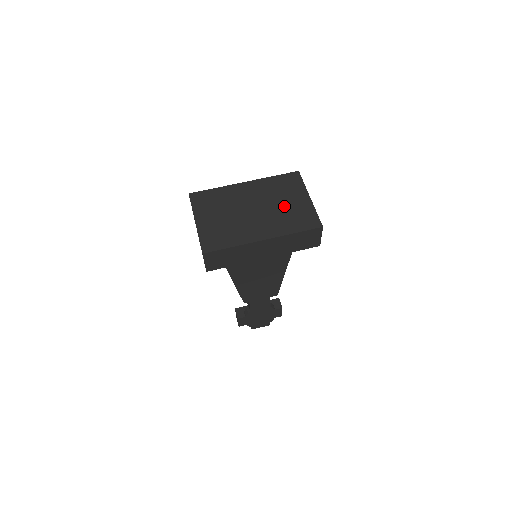
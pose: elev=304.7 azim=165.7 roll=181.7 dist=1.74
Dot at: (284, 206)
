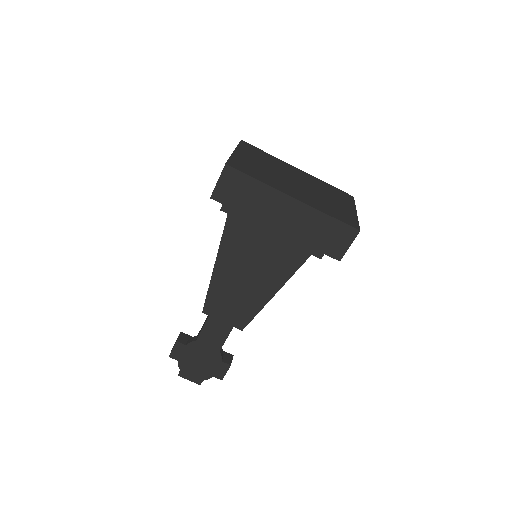
Dot at: (328, 199)
